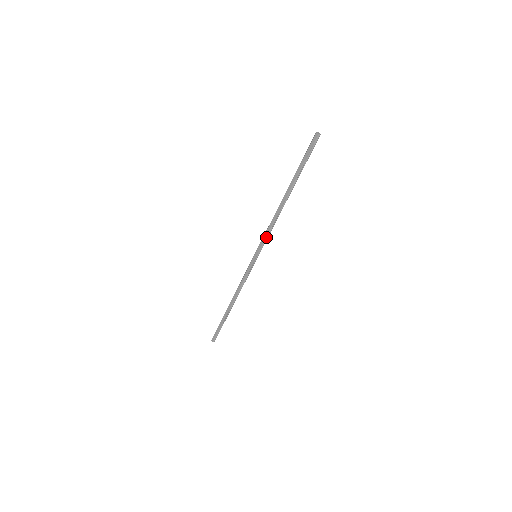
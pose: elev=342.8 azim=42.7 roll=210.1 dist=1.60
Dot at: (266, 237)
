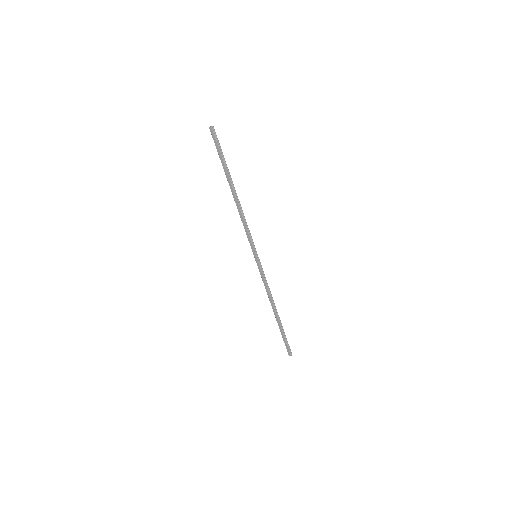
Dot at: (249, 234)
